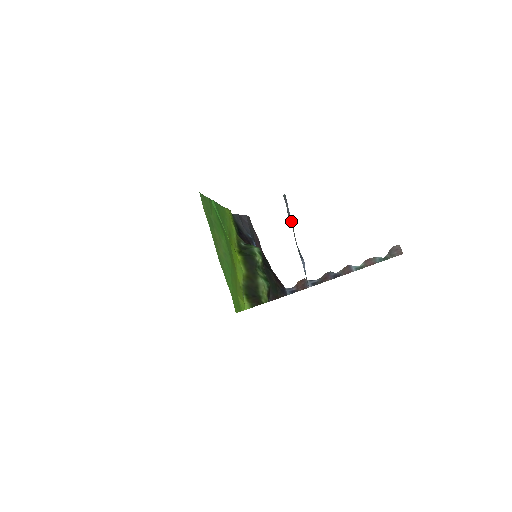
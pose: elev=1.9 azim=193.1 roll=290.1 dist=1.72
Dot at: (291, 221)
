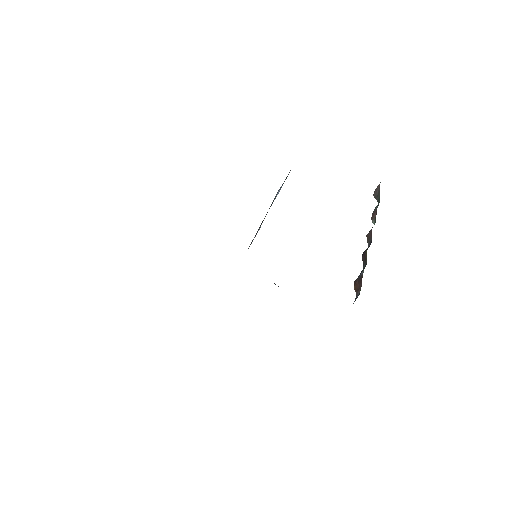
Dot at: (259, 227)
